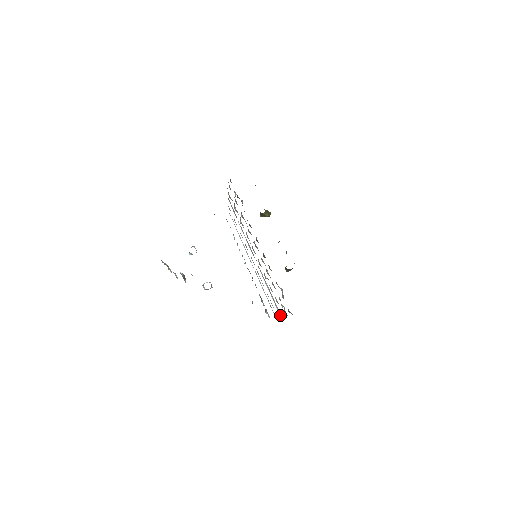
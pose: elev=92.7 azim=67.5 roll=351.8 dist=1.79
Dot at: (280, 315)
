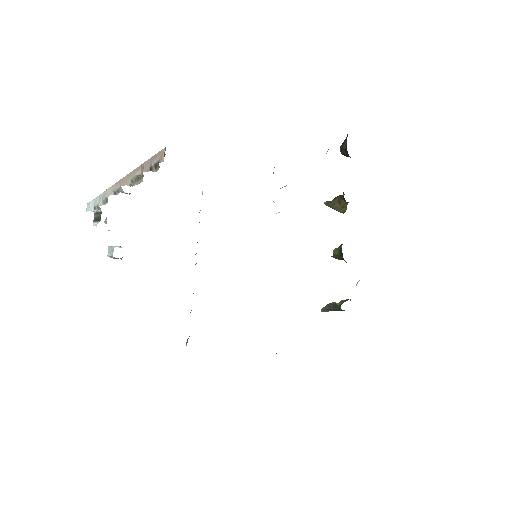
Dot at: occluded
